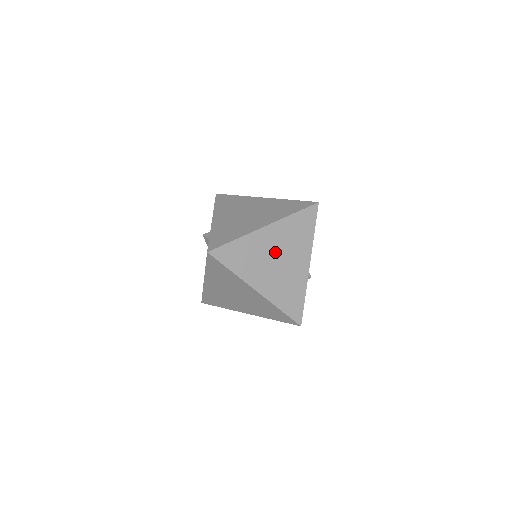
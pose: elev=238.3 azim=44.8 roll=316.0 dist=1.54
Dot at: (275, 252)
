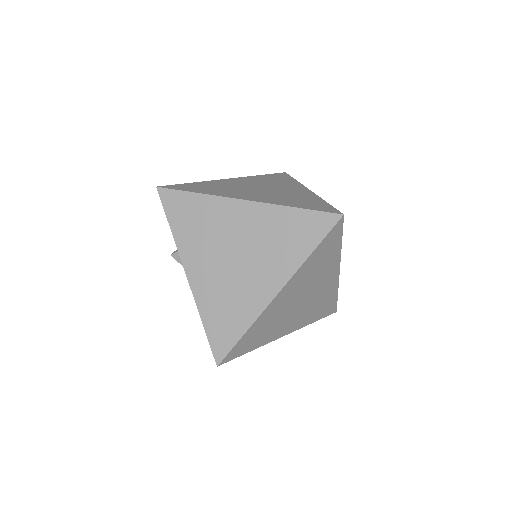
Dot at: (296, 299)
